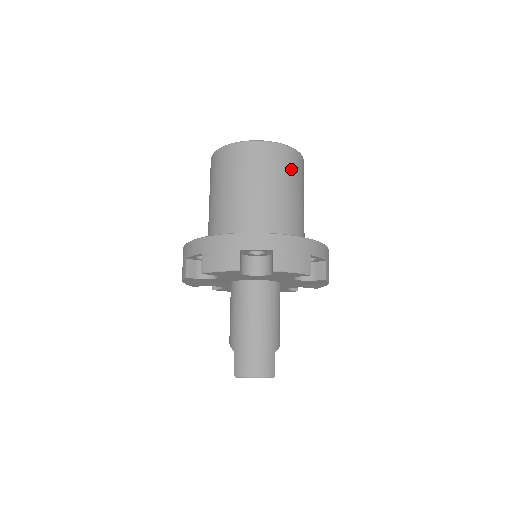
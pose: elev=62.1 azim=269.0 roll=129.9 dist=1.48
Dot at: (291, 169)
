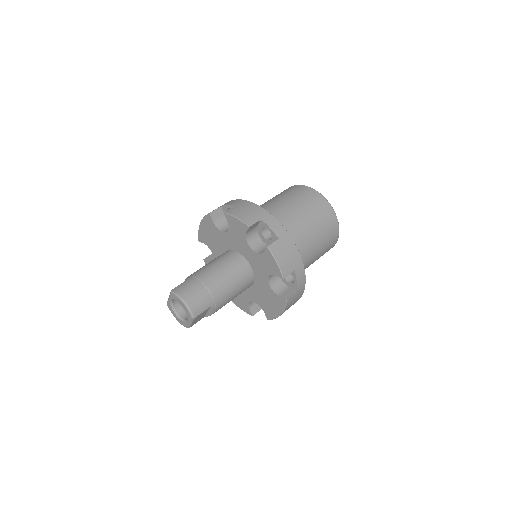
Dot at: (327, 230)
